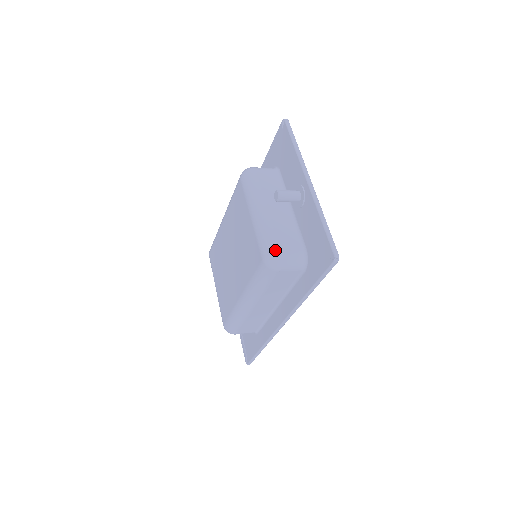
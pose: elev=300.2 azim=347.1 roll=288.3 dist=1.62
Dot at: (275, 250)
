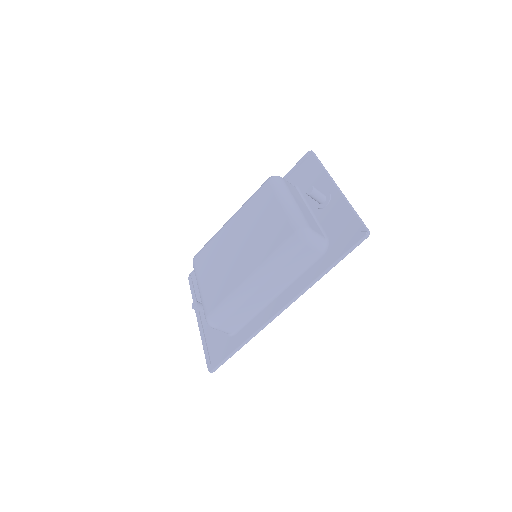
Dot at: (308, 226)
